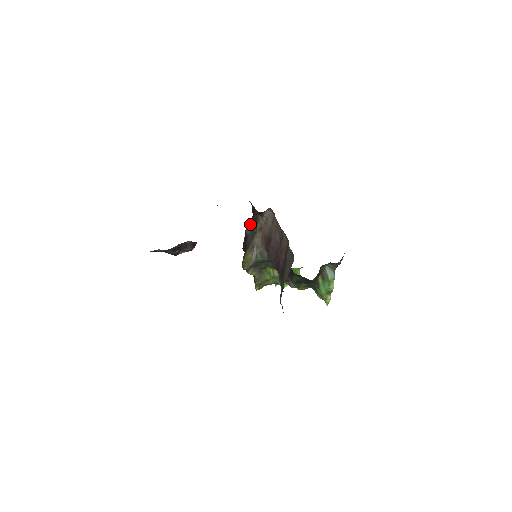
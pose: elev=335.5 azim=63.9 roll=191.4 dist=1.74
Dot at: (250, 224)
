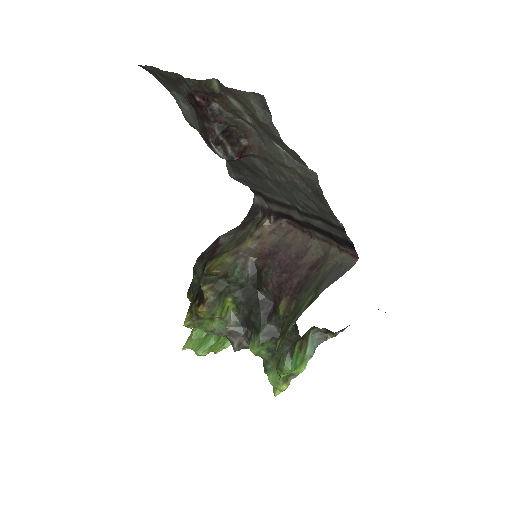
Dot at: (232, 232)
